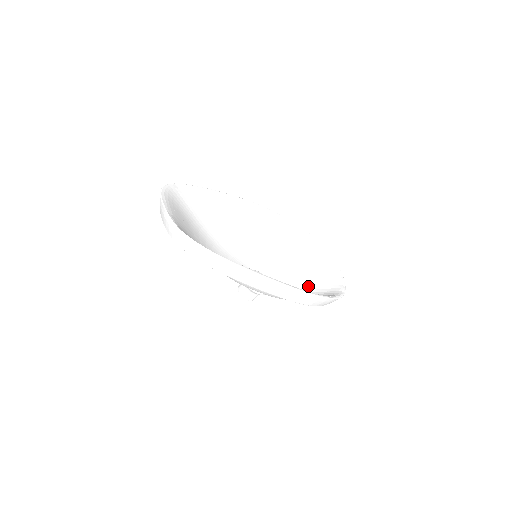
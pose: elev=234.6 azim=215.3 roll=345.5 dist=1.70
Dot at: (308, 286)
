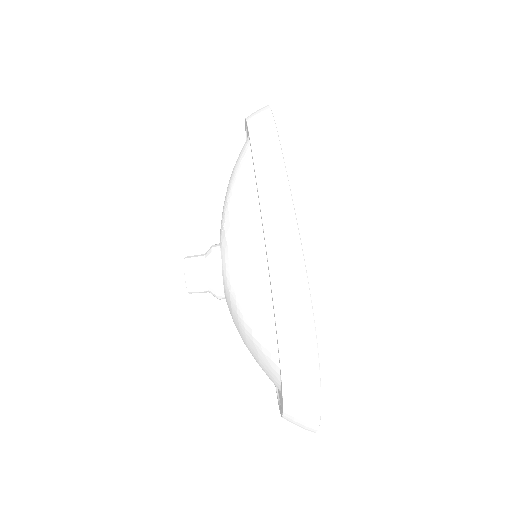
Dot at: occluded
